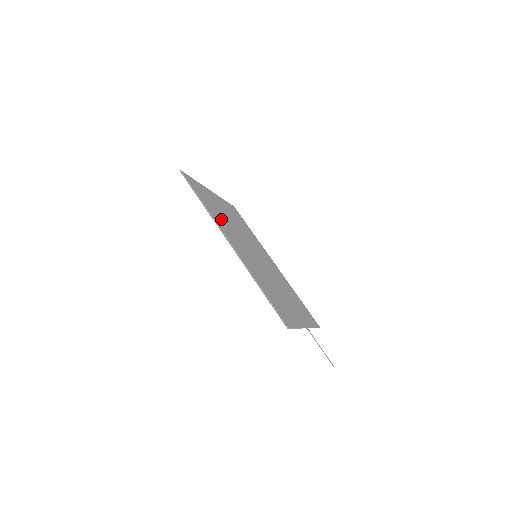
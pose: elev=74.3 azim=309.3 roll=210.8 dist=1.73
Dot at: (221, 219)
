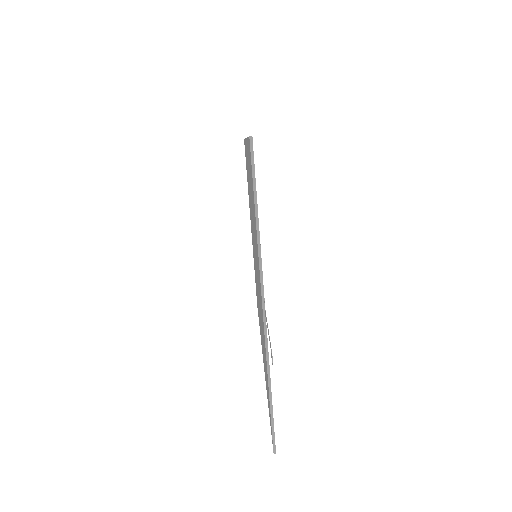
Dot at: occluded
